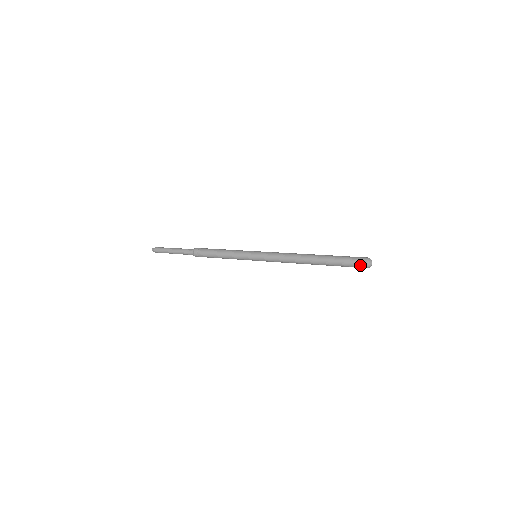
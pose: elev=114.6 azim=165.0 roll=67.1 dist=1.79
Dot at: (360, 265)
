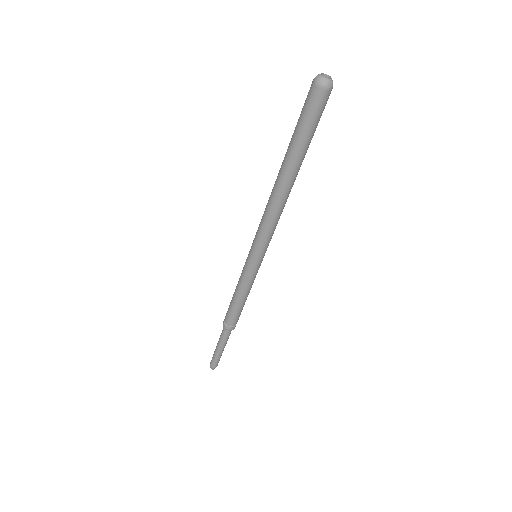
Dot at: (309, 93)
